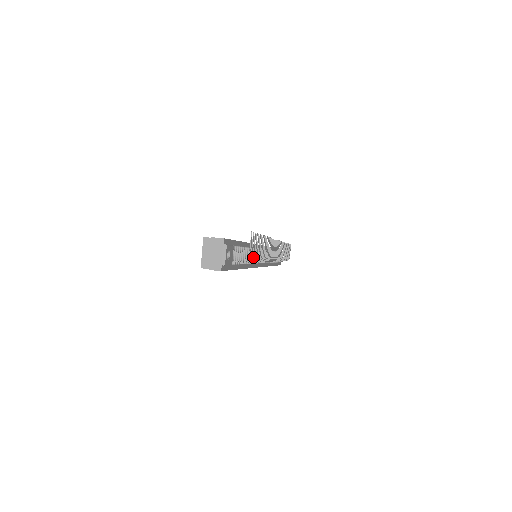
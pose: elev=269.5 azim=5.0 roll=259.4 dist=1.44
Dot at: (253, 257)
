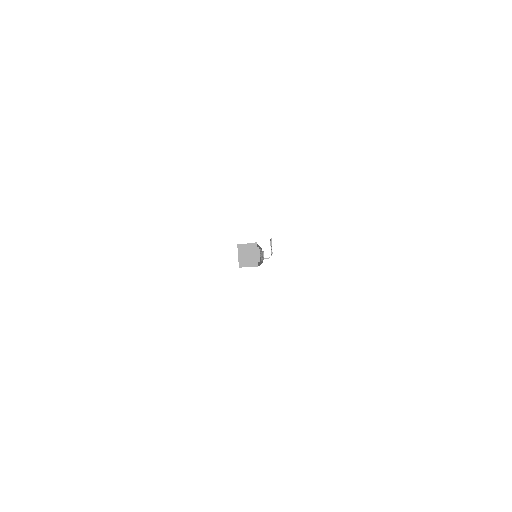
Dot at: occluded
